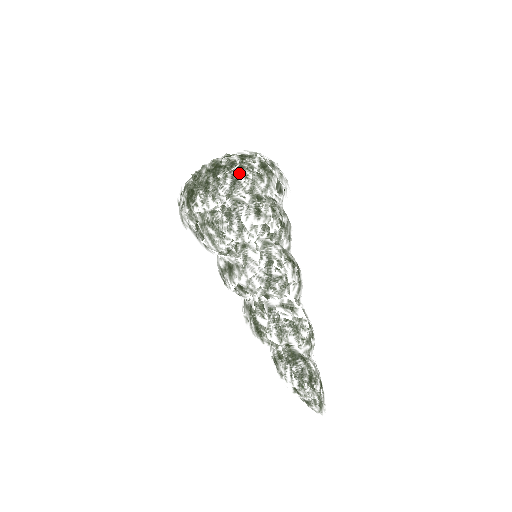
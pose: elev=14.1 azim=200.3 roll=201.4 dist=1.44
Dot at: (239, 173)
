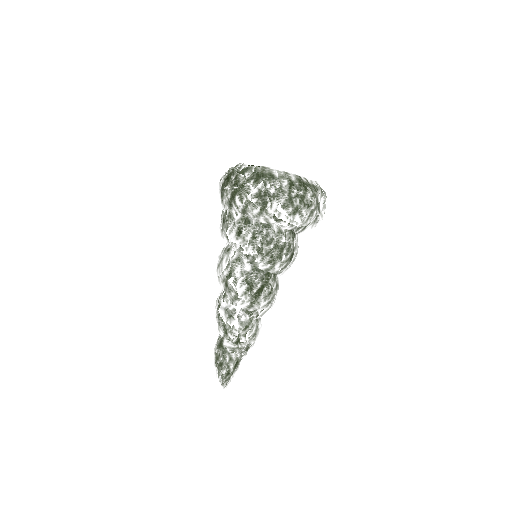
Dot at: (232, 195)
